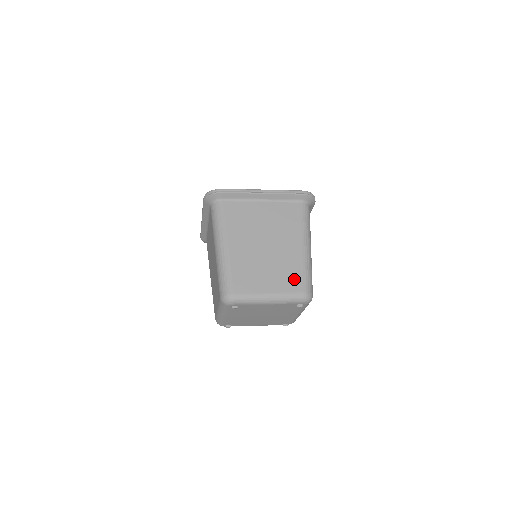
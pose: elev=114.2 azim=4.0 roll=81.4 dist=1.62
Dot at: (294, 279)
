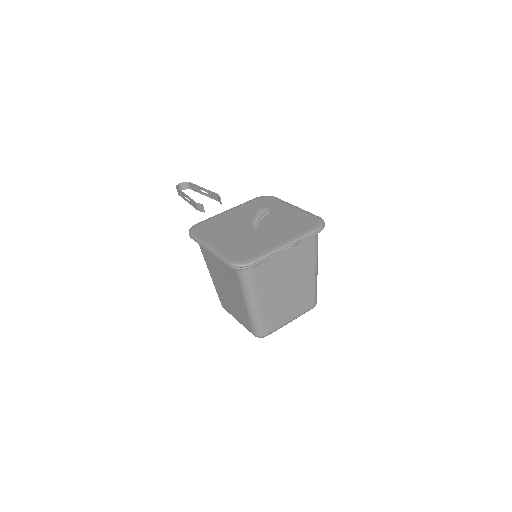
Dot at: (308, 301)
